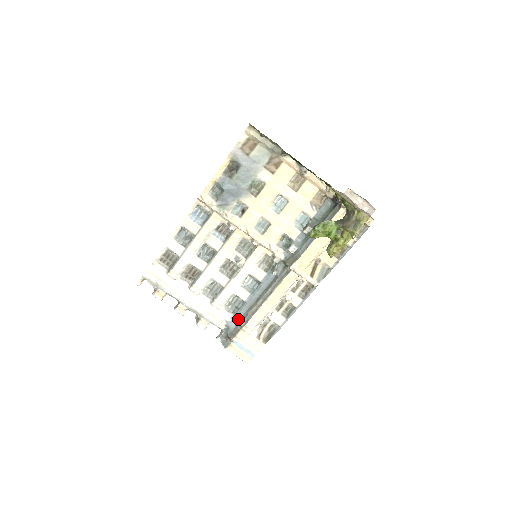
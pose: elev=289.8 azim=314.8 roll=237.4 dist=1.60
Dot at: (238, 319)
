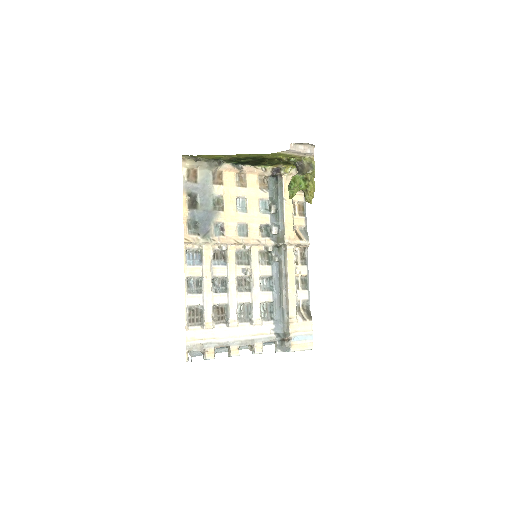
Dot at: (279, 320)
